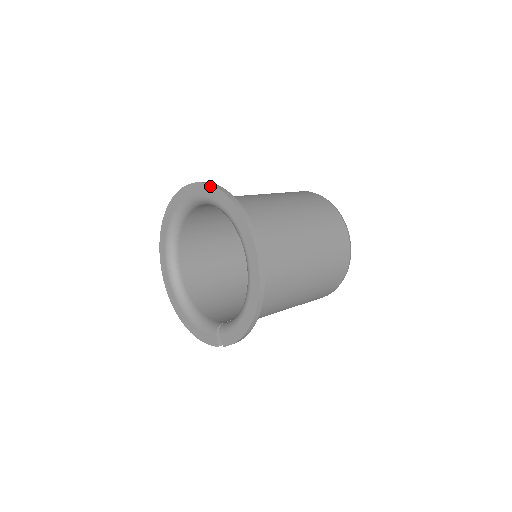
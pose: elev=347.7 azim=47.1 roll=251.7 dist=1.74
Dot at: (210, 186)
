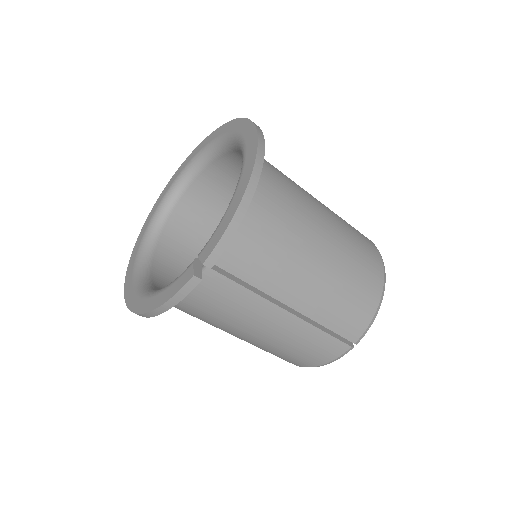
Dot at: (202, 142)
